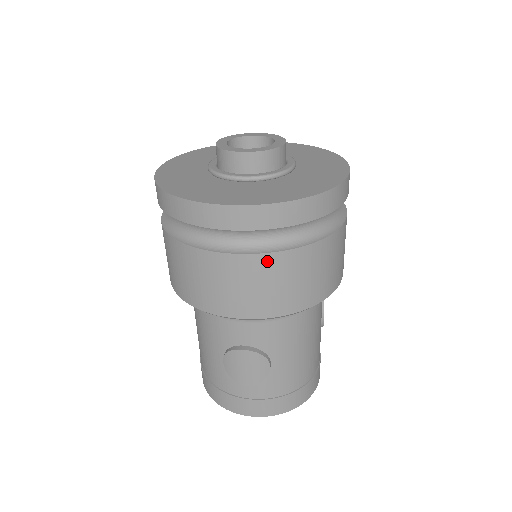
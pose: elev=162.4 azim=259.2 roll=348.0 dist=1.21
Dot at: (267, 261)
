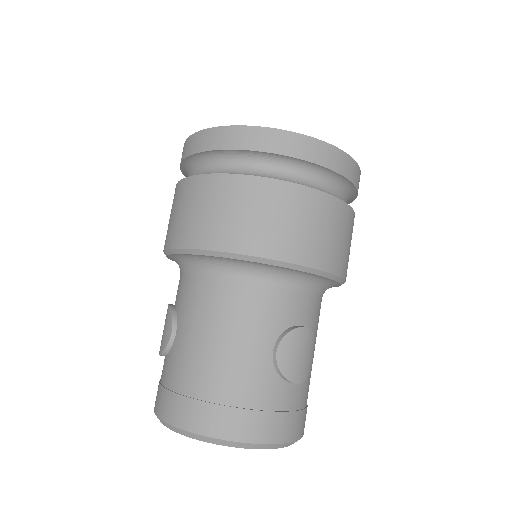
Dot at: (350, 215)
